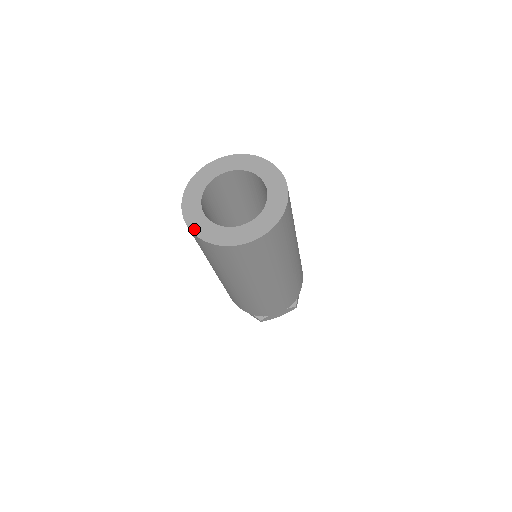
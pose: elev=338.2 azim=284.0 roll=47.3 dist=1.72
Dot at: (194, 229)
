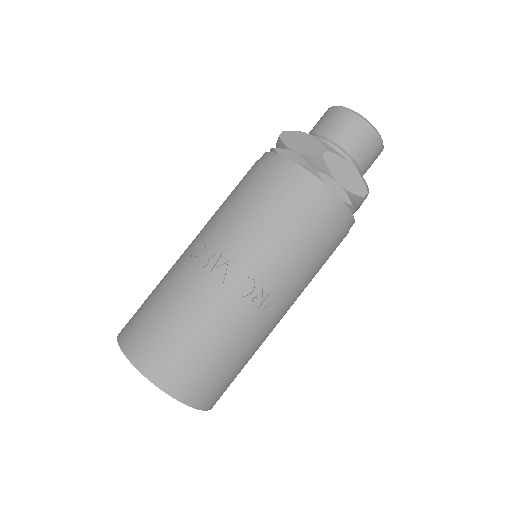
Dot at: occluded
